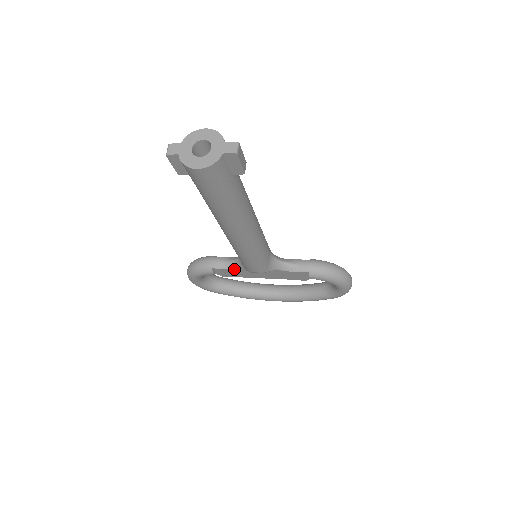
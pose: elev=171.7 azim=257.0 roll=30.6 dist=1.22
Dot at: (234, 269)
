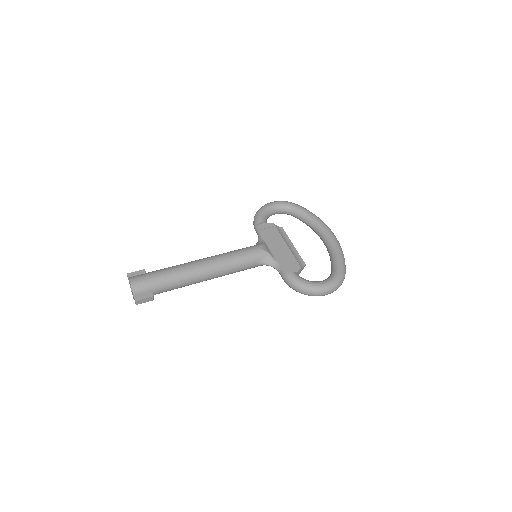
Dot at: occluded
